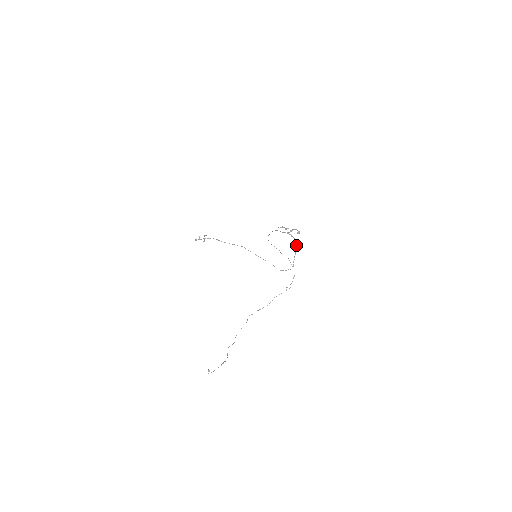
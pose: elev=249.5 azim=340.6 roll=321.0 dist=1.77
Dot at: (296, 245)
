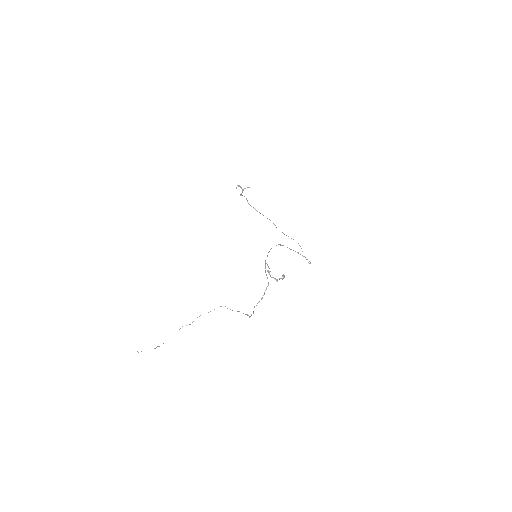
Dot at: (263, 295)
